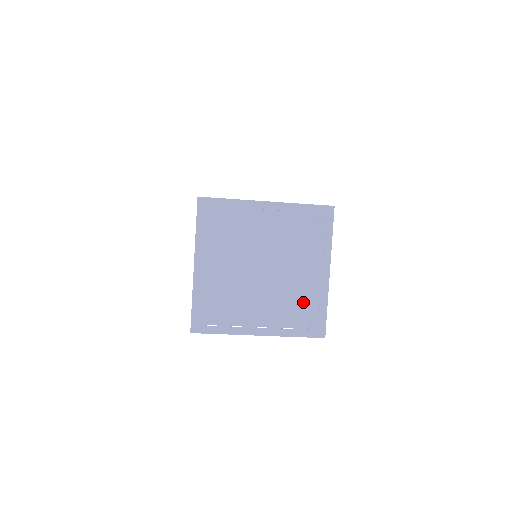
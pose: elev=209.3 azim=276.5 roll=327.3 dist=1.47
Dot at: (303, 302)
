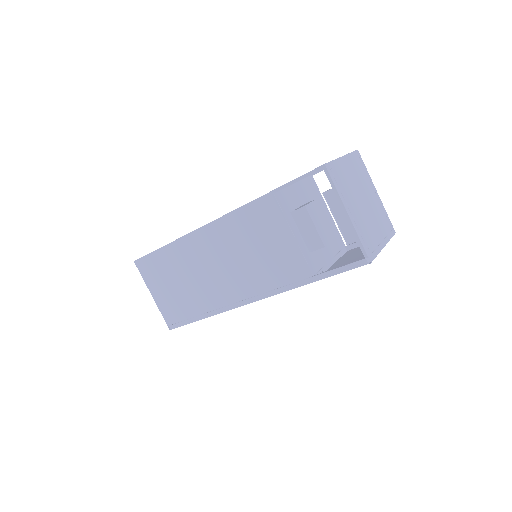
Dot at: (371, 237)
